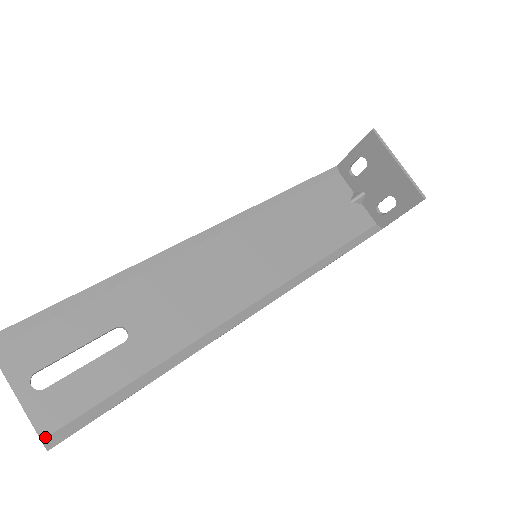
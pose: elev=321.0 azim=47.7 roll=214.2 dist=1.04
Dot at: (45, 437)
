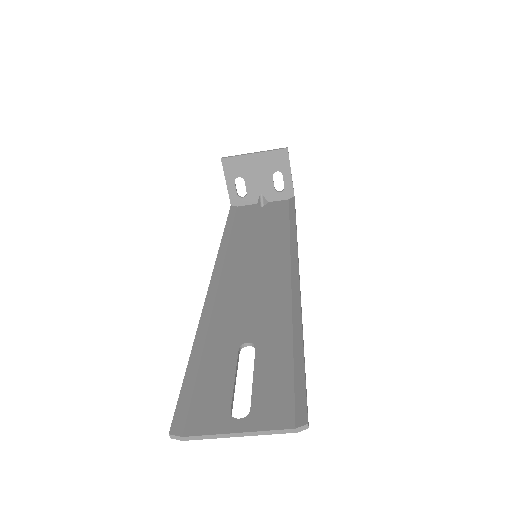
Dot at: (294, 425)
